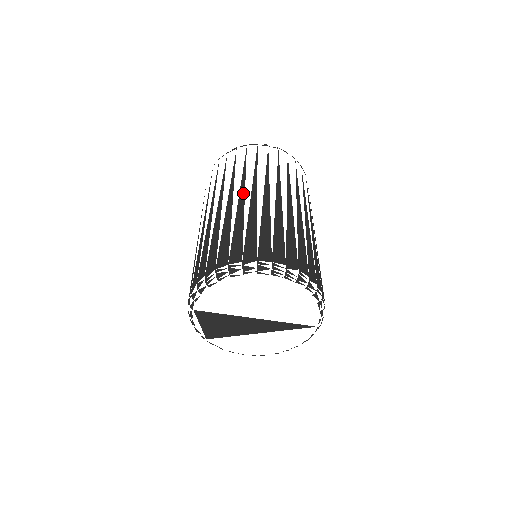
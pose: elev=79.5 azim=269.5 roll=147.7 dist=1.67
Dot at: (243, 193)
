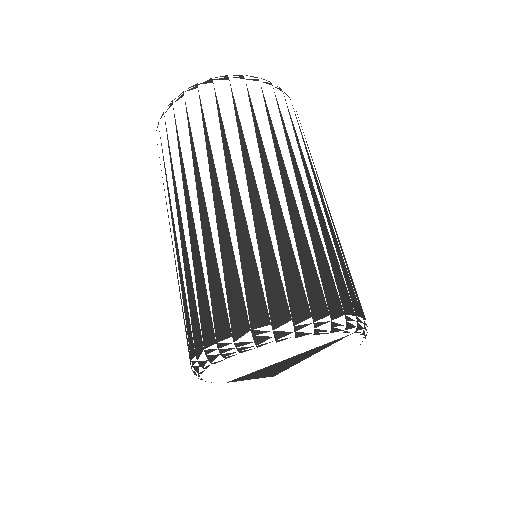
Dot at: (173, 224)
